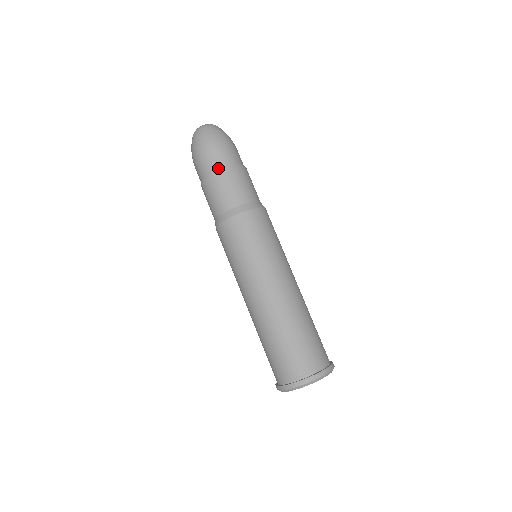
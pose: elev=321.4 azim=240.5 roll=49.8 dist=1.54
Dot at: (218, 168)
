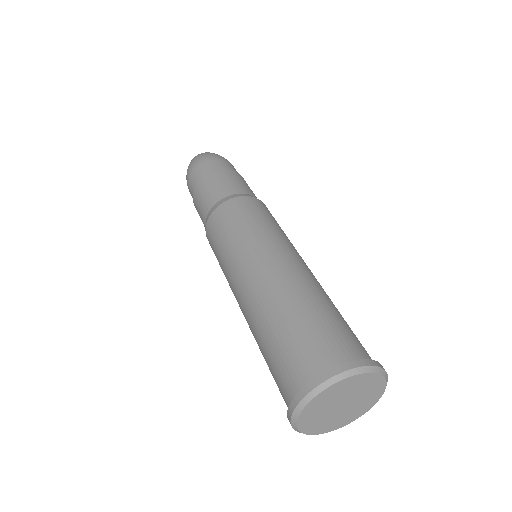
Dot at: (218, 169)
